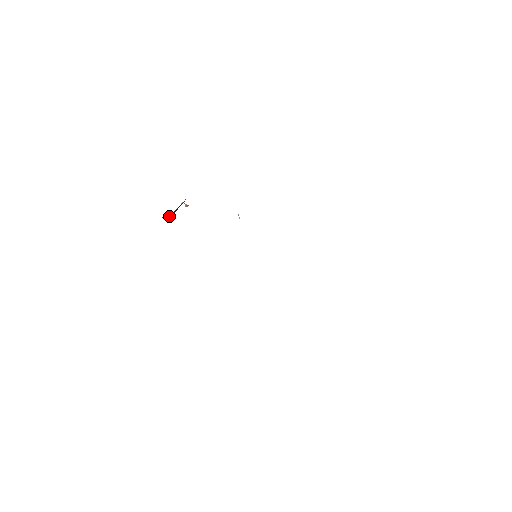
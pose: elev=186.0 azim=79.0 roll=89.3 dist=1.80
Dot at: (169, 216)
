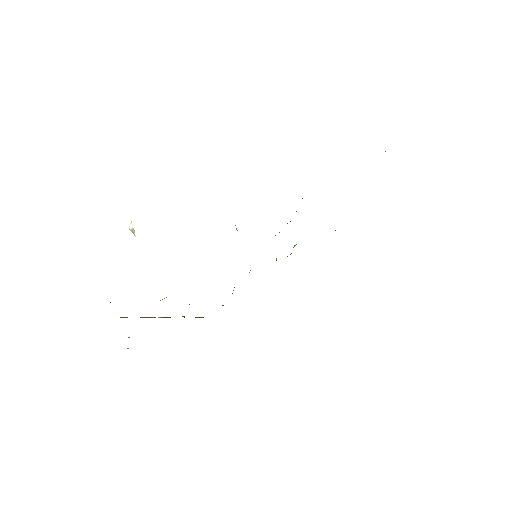
Dot at: occluded
